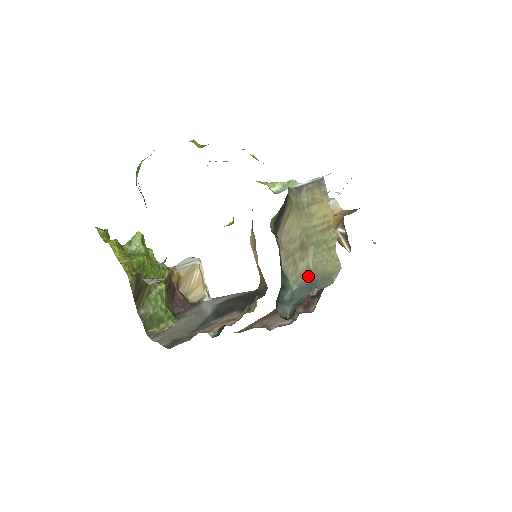
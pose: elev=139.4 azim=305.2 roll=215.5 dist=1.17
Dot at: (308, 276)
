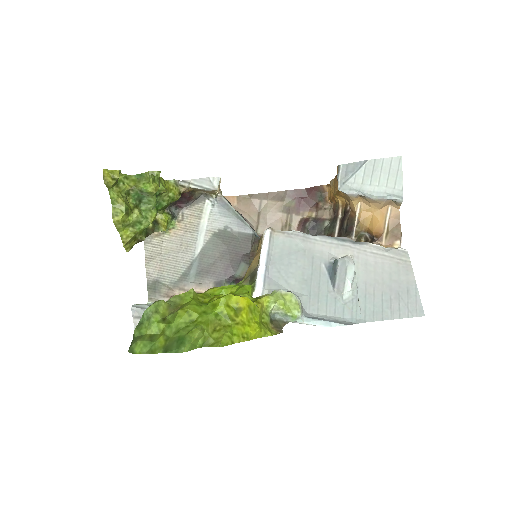
Dot at: occluded
